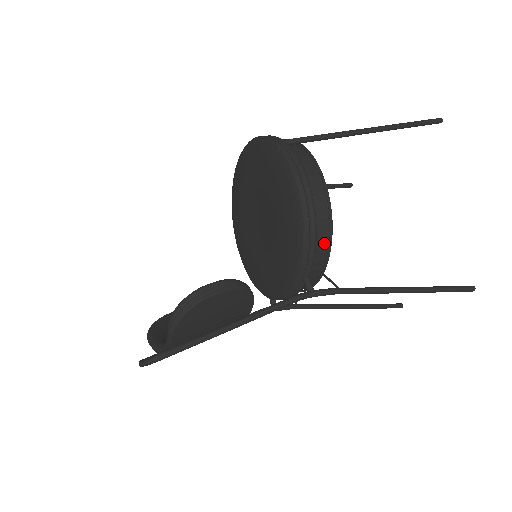
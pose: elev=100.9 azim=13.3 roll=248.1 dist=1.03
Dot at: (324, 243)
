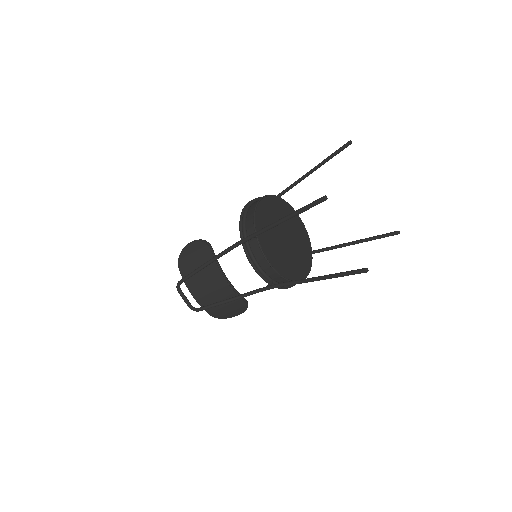
Dot at: (252, 220)
